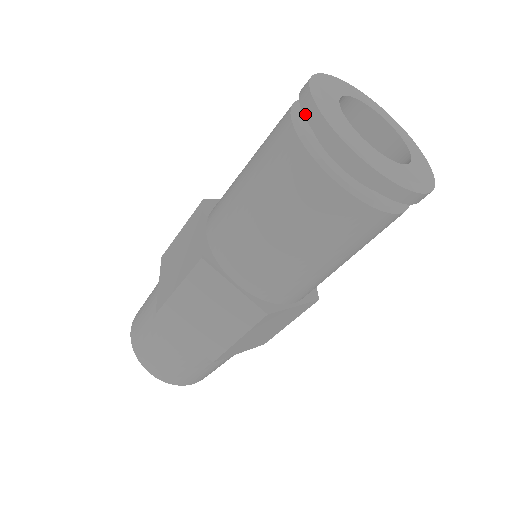
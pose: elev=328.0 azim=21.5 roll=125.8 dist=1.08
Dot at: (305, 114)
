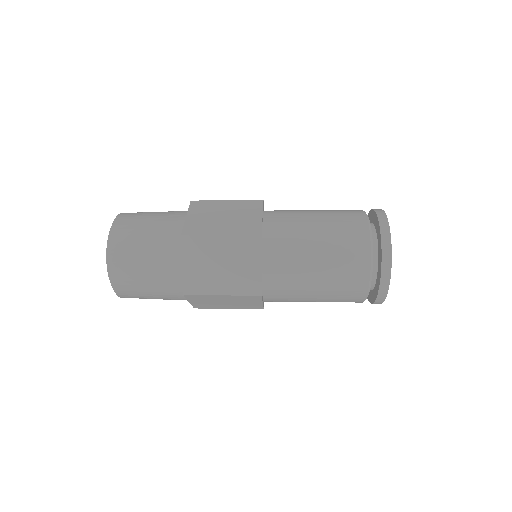
Dot at: (382, 277)
